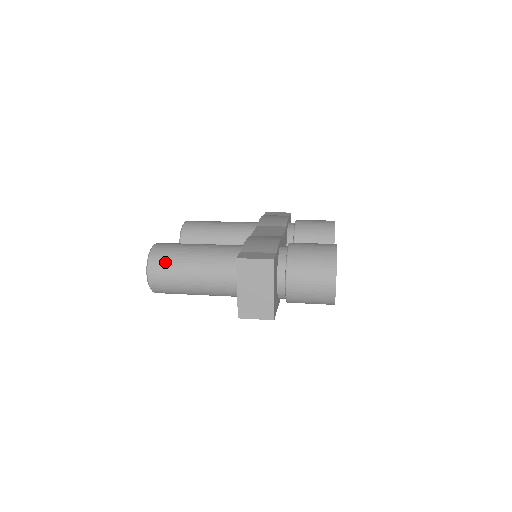
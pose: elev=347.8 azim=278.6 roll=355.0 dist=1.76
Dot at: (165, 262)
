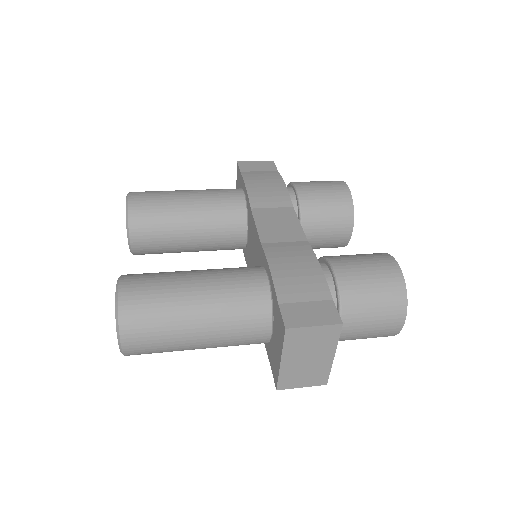
Dot at: (149, 323)
